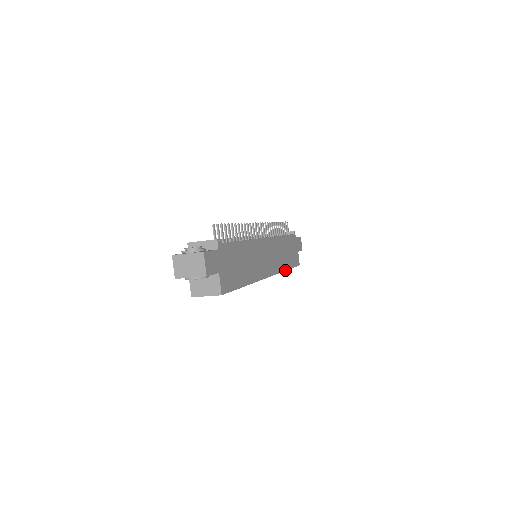
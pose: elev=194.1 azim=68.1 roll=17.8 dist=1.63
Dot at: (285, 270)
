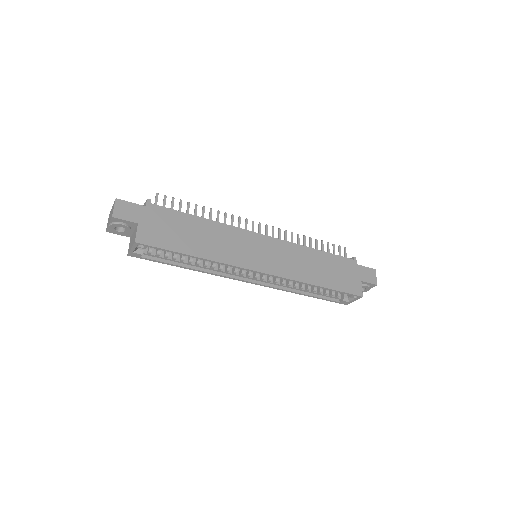
Dot at: (312, 284)
